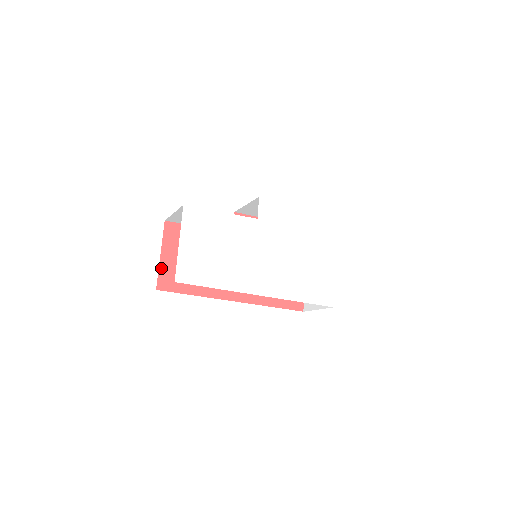
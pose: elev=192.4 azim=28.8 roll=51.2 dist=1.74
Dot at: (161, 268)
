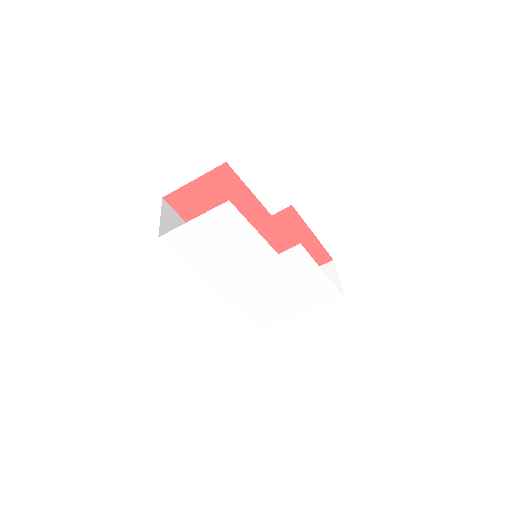
Dot at: (183, 188)
